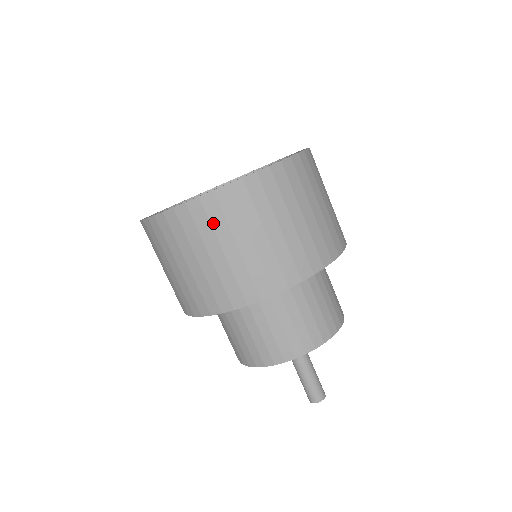
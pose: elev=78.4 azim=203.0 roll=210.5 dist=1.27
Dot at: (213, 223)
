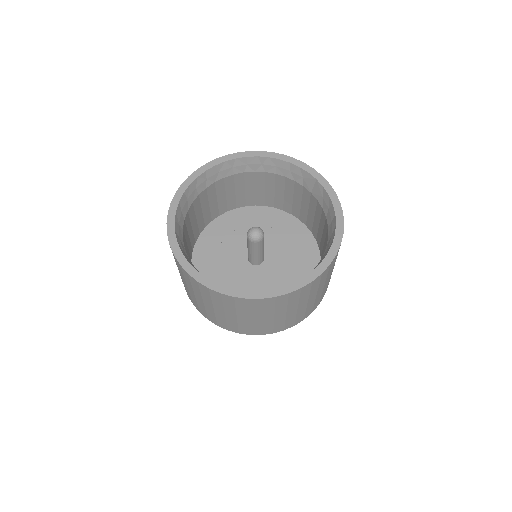
Dot at: (251, 309)
